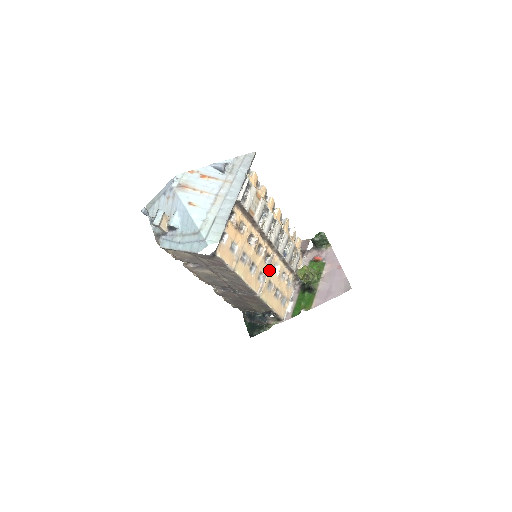
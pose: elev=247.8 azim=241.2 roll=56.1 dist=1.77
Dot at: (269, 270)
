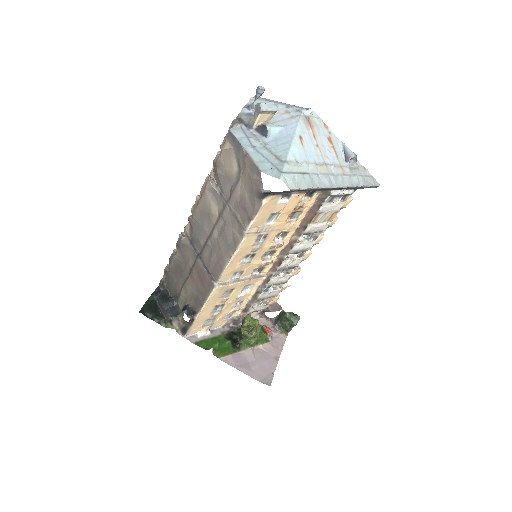
Dot at: (247, 281)
